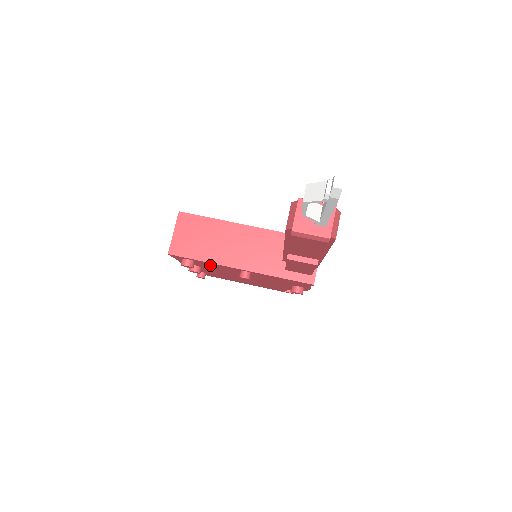
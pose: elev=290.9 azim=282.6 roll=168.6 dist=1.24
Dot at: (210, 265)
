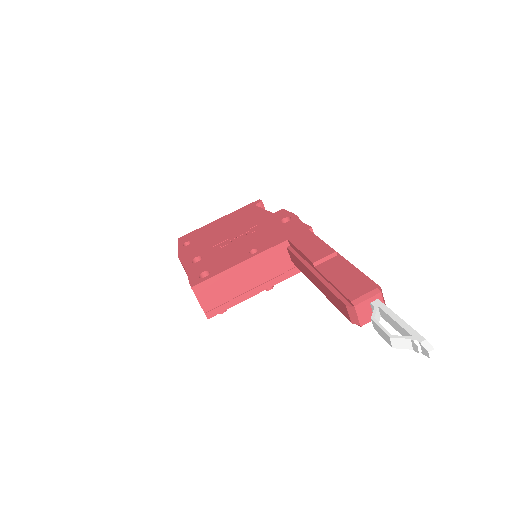
Dot at: occluded
